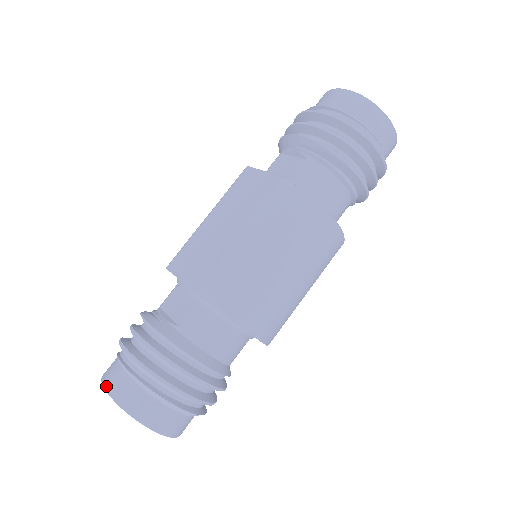
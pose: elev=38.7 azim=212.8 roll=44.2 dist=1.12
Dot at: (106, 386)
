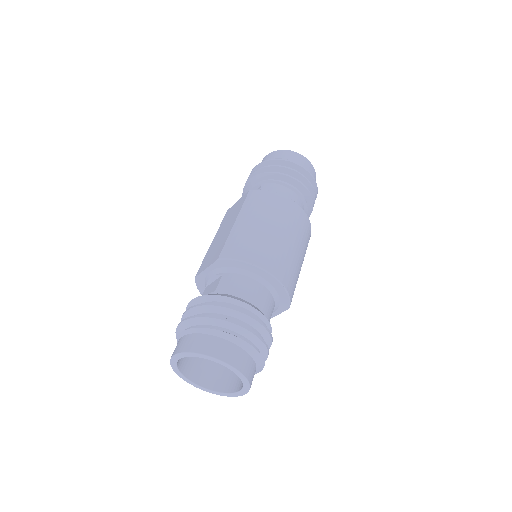
Dot at: (175, 353)
